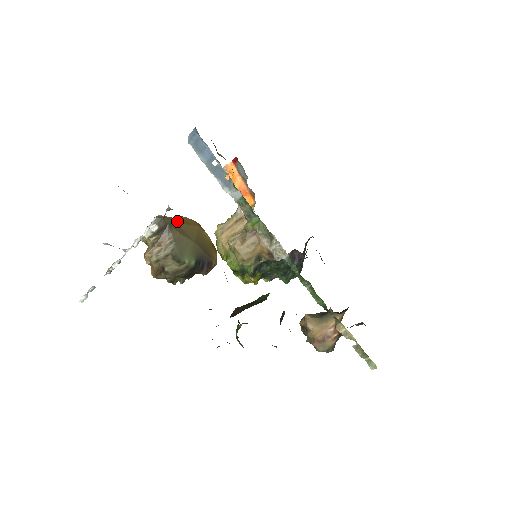
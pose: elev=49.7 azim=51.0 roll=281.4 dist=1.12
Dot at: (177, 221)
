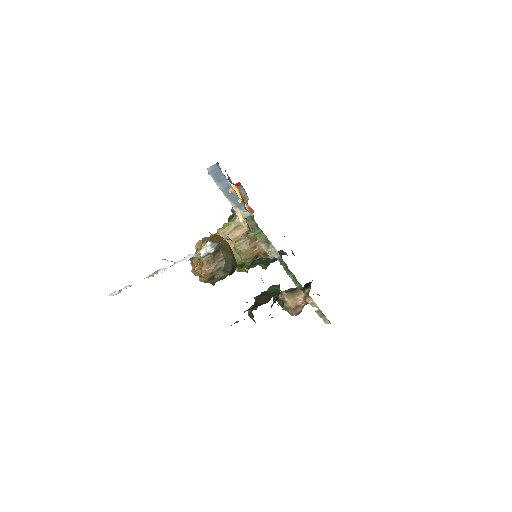
Dot at: (219, 241)
